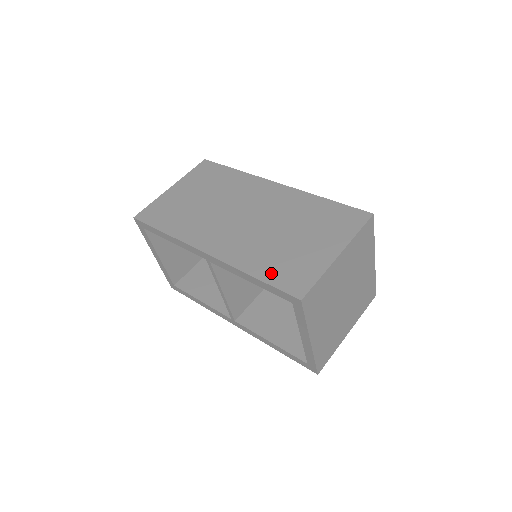
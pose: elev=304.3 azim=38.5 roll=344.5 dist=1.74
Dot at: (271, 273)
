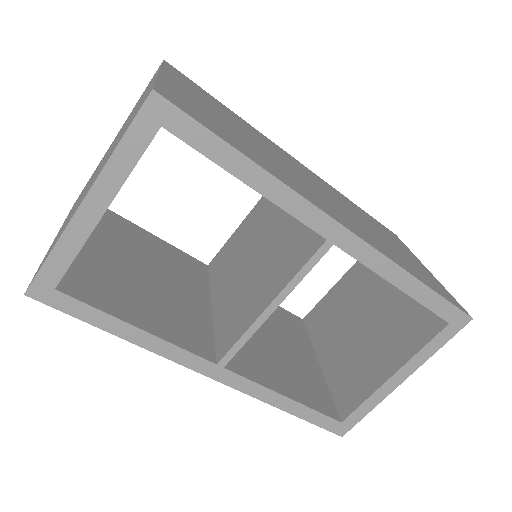
Dot at: (424, 279)
